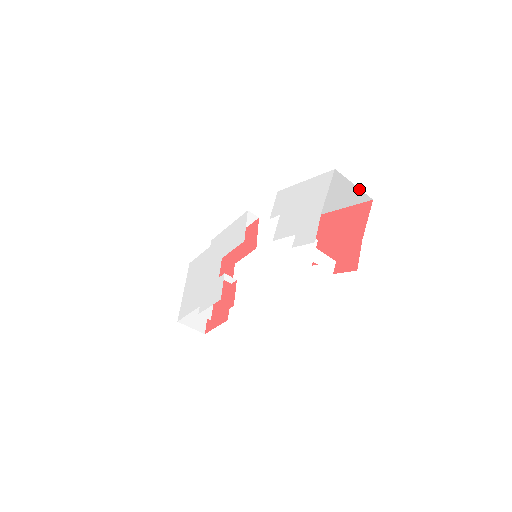
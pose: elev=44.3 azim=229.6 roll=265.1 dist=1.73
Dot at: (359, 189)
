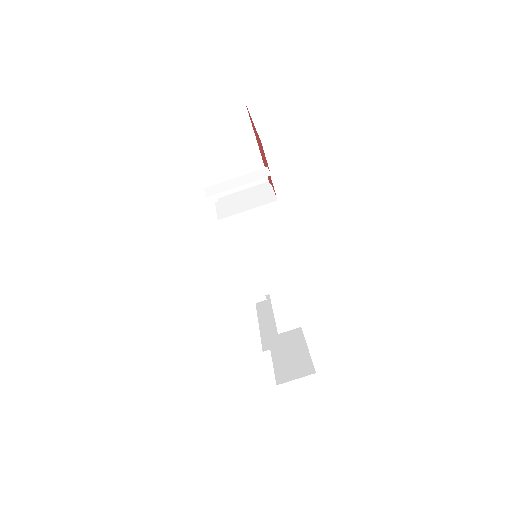
Dot at: (224, 111)
